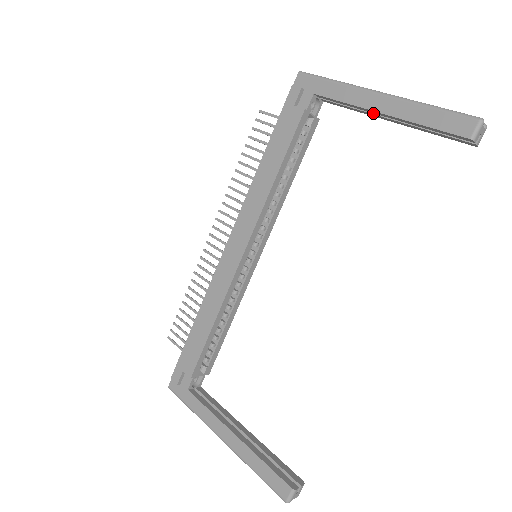
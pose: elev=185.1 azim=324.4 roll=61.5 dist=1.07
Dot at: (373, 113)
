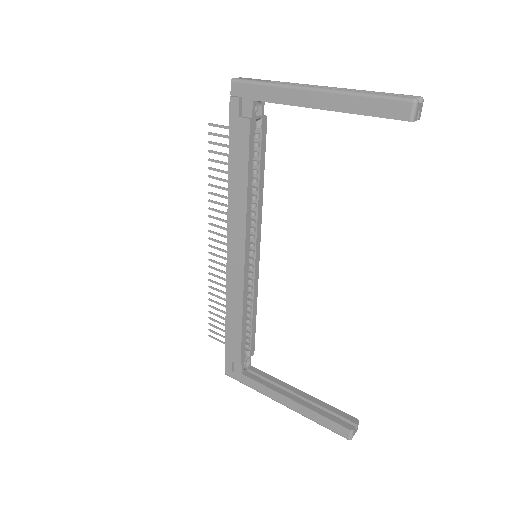
Dot at: occluded
